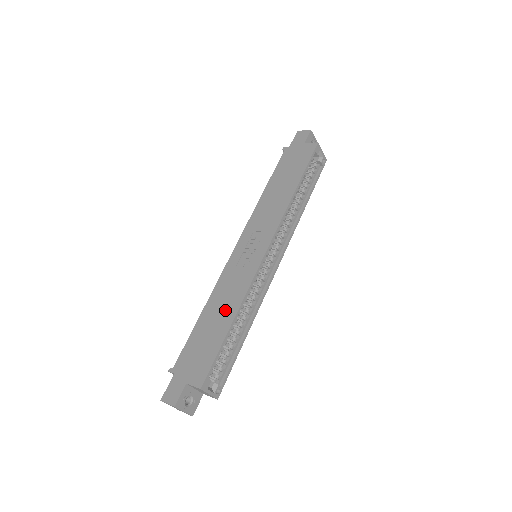
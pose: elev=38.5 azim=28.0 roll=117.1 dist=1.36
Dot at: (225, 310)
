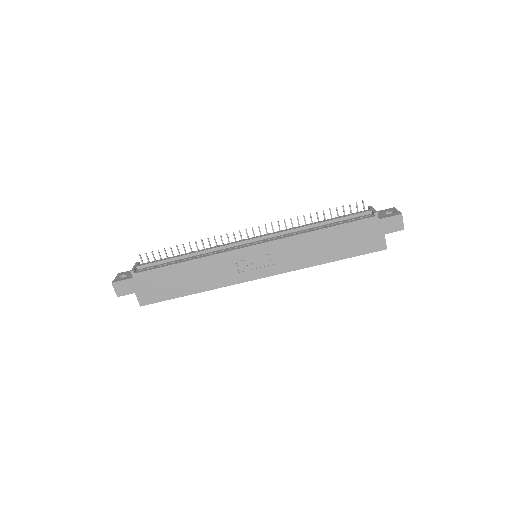
Dot at: (198, 281)
